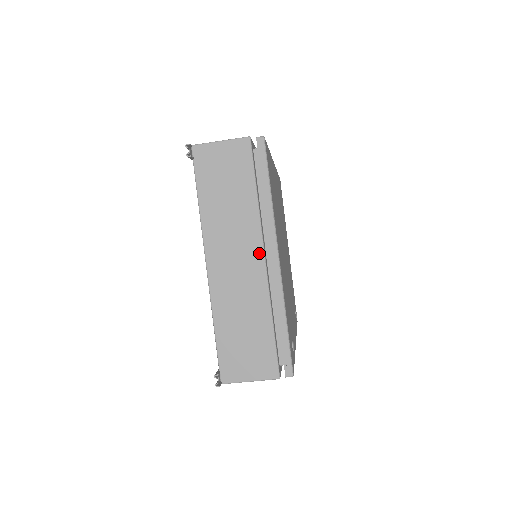
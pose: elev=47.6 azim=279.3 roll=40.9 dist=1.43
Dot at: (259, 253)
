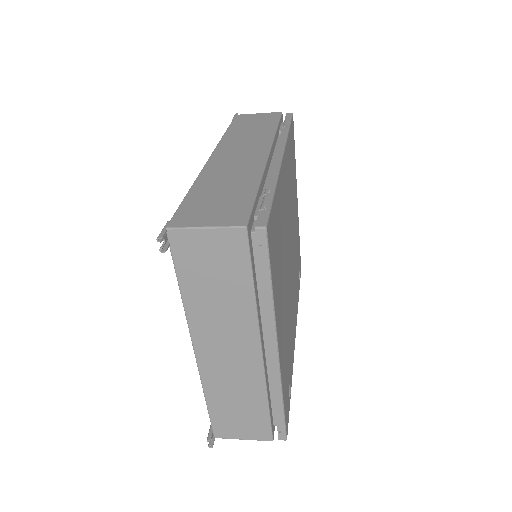
Dot at: (255, 347)
